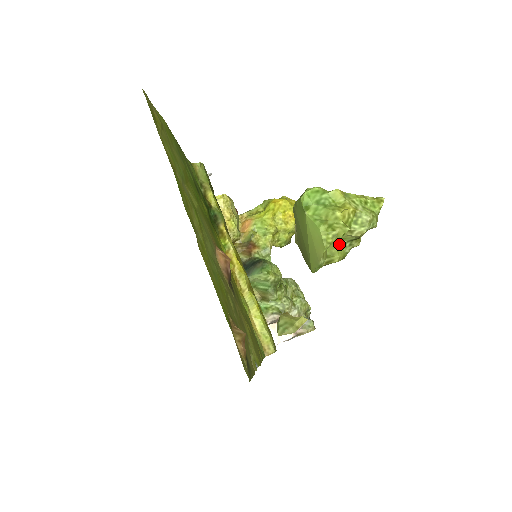
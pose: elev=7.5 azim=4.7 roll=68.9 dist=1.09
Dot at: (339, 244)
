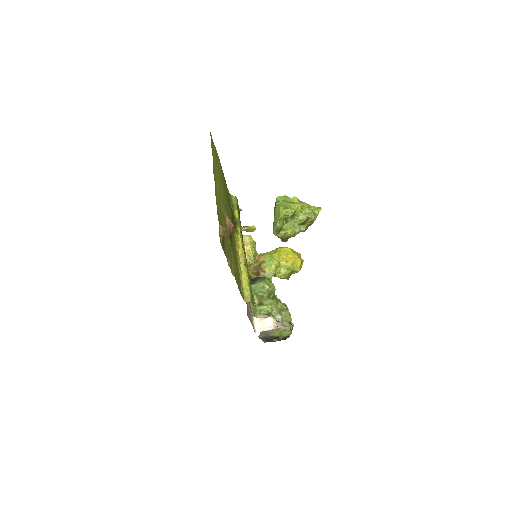
Dot at: (292, 225)
